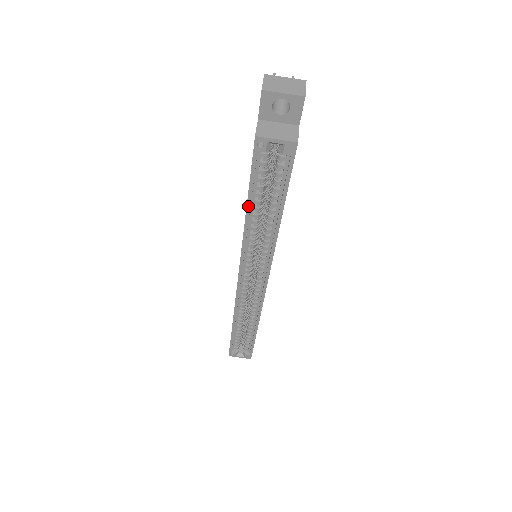
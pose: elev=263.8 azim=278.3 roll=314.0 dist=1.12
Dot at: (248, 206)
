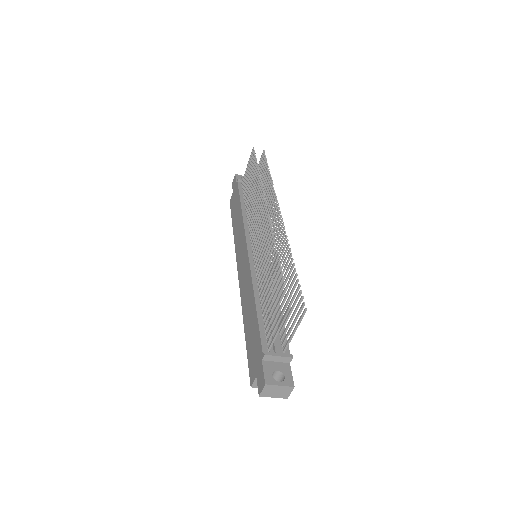
Dot at: (246, 336)
